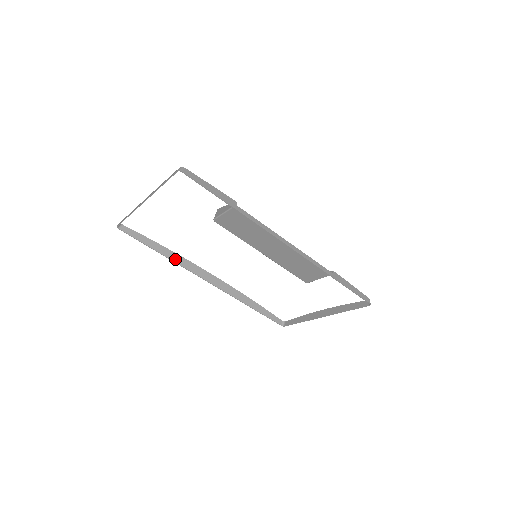
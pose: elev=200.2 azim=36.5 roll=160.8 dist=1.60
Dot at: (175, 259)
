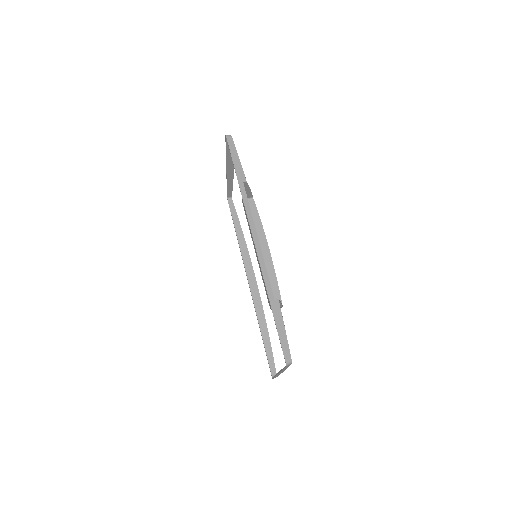
Dot at: (242, 247)
